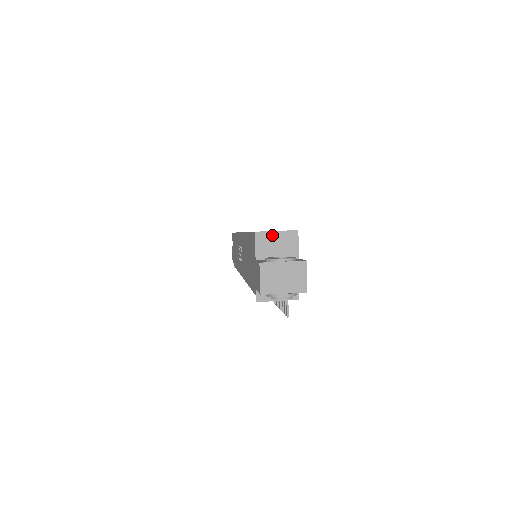
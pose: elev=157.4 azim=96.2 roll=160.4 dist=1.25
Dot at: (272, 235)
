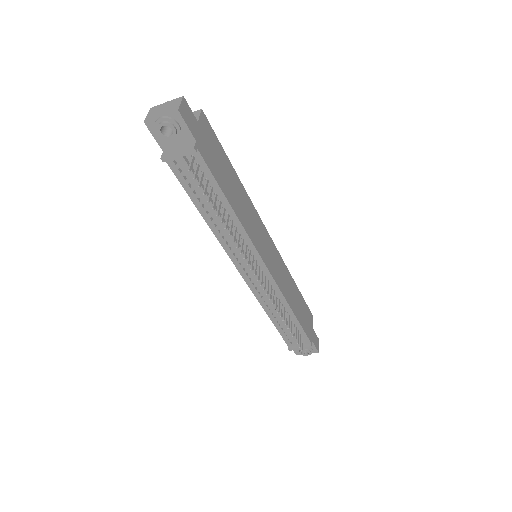
Dot at: occluded
